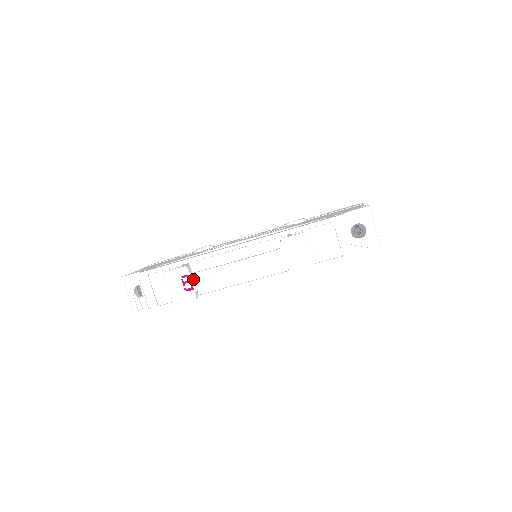
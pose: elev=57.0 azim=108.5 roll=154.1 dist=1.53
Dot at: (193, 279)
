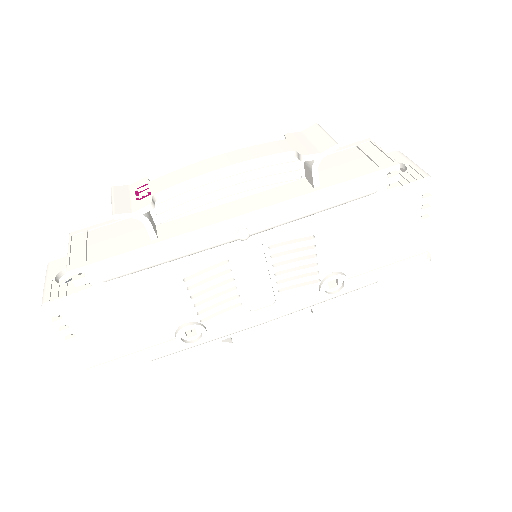
Dot at: (153, 185)
